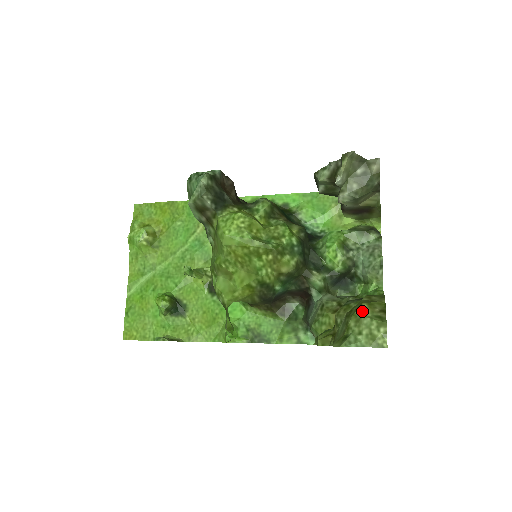
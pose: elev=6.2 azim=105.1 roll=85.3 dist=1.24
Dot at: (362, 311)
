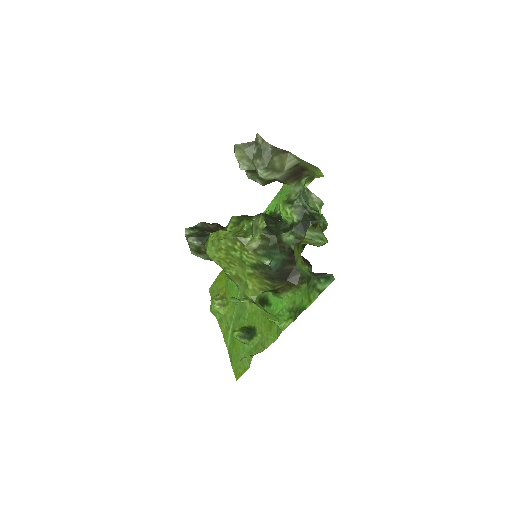
Dot at: occluded
